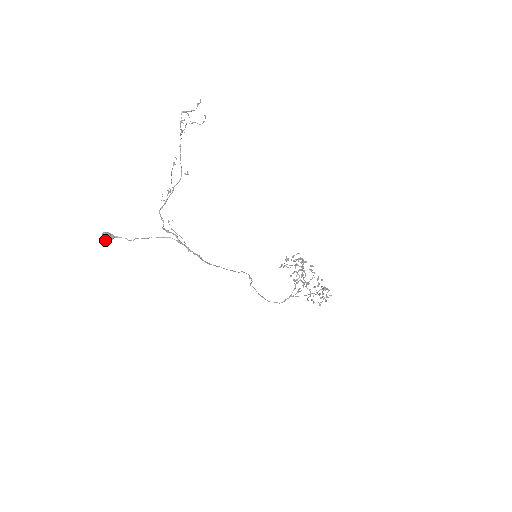
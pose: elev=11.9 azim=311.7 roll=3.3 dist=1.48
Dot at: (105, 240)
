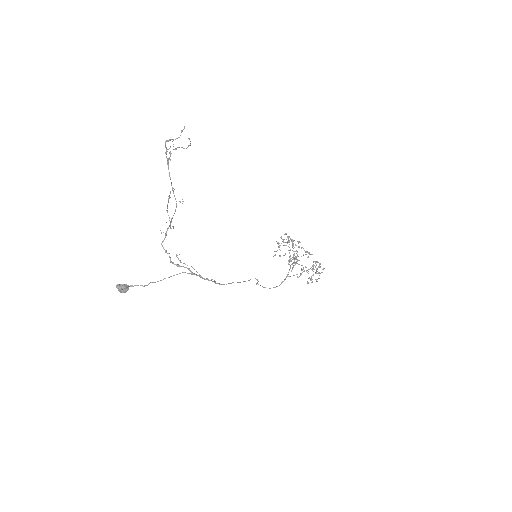
Dot at: (121, 292)
